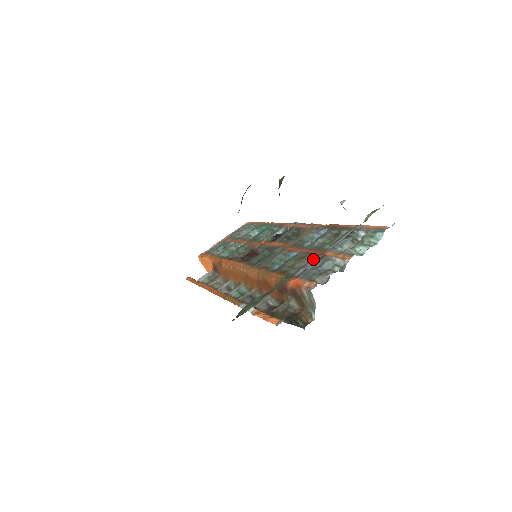
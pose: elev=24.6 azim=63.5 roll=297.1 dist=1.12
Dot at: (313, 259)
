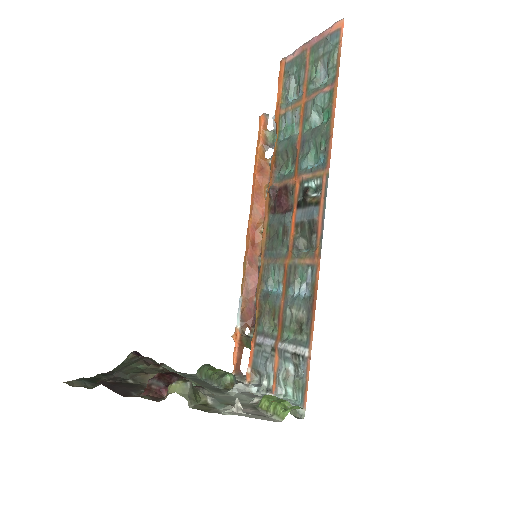
Dot at: (272, 337)
